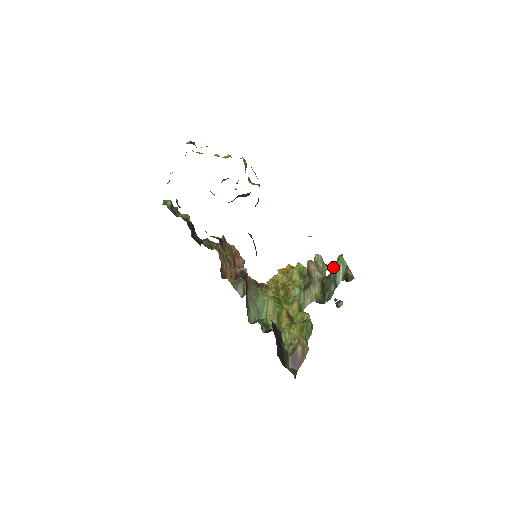
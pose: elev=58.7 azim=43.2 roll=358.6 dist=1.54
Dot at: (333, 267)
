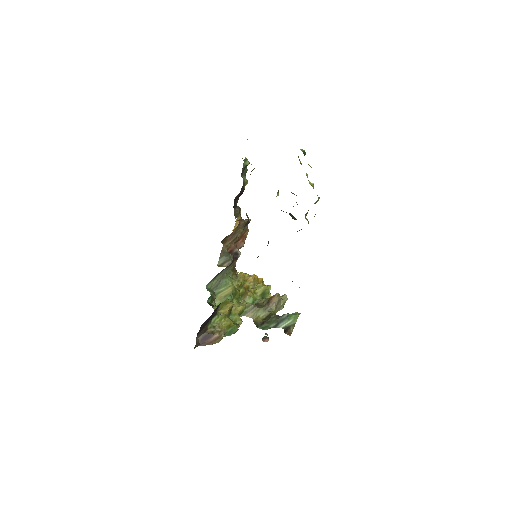
Dot at: (287, 315)
